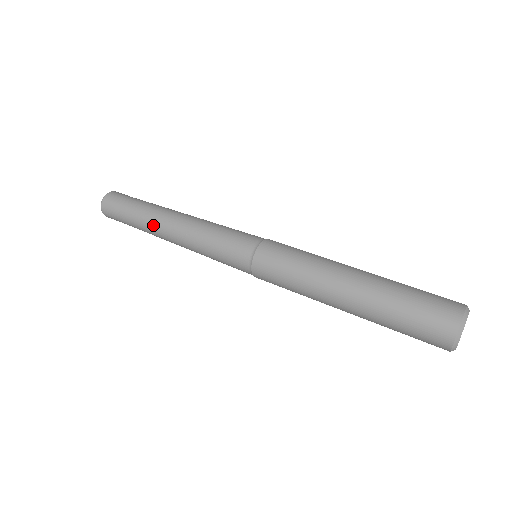
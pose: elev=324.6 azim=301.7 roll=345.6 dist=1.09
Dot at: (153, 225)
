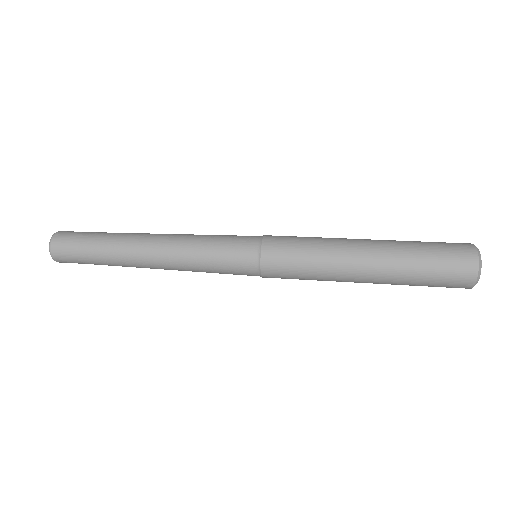
Dot at: (128, 256)
